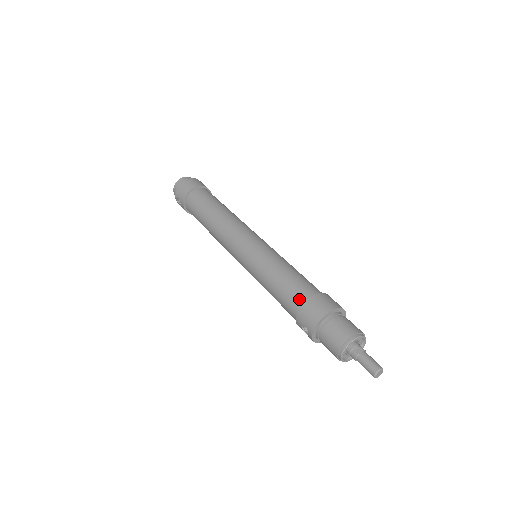
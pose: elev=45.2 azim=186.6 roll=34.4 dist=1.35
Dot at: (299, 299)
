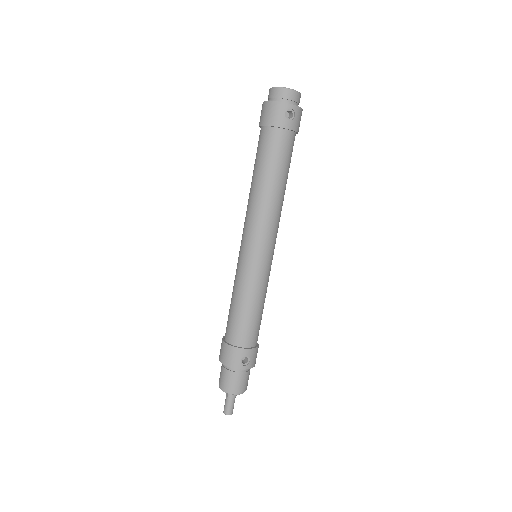
Dot at: occluded
